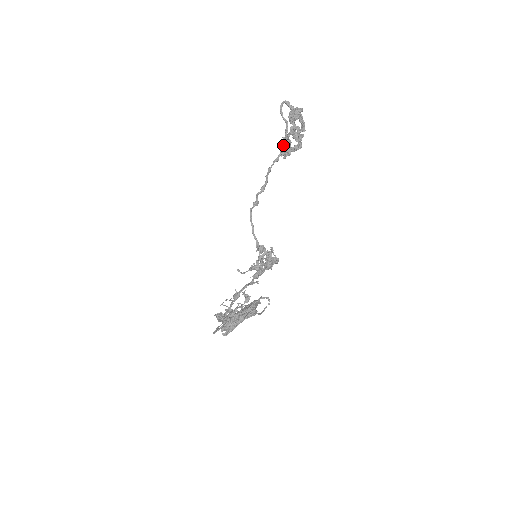
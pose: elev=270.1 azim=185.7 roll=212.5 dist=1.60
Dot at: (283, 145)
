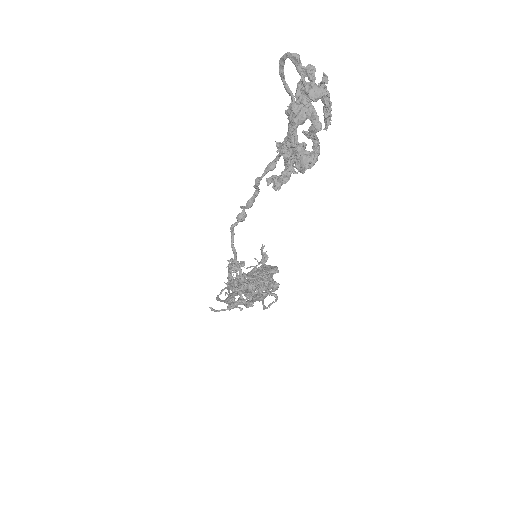
Dot at: occluded
